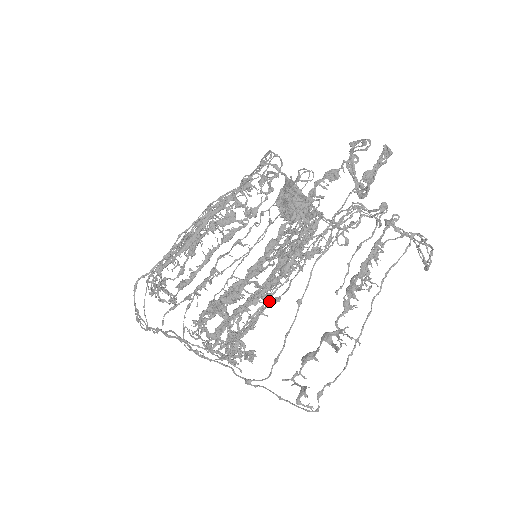
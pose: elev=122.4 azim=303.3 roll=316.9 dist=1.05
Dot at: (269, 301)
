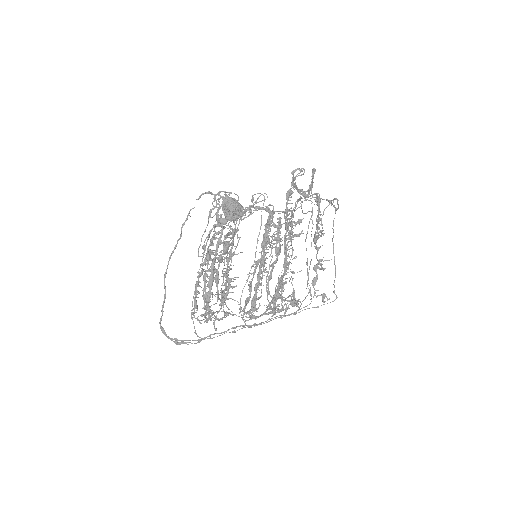
Dot at: occluded
